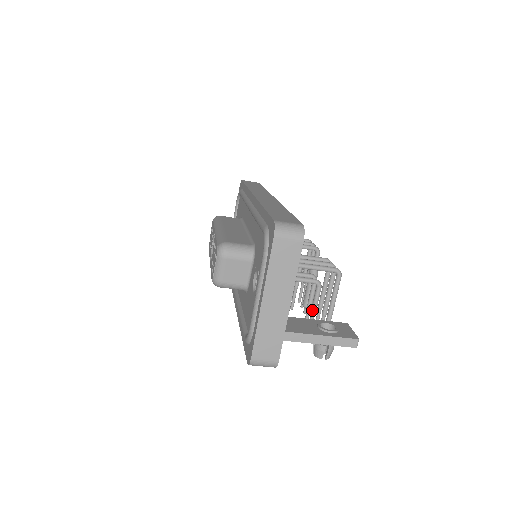
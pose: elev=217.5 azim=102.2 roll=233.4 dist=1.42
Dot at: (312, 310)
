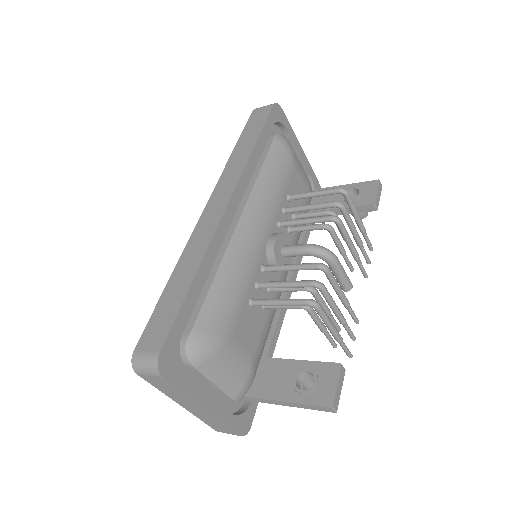
Dot at: occluded
